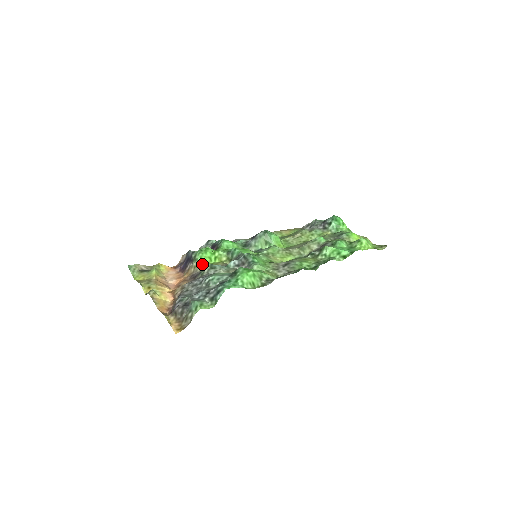
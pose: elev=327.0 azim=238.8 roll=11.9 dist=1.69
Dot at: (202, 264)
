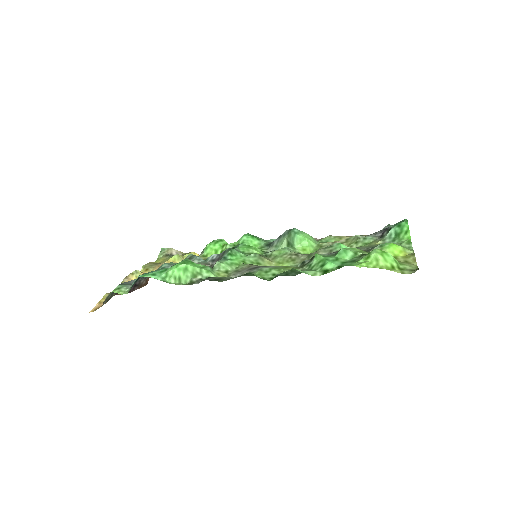
Dot at: (204, 256)
